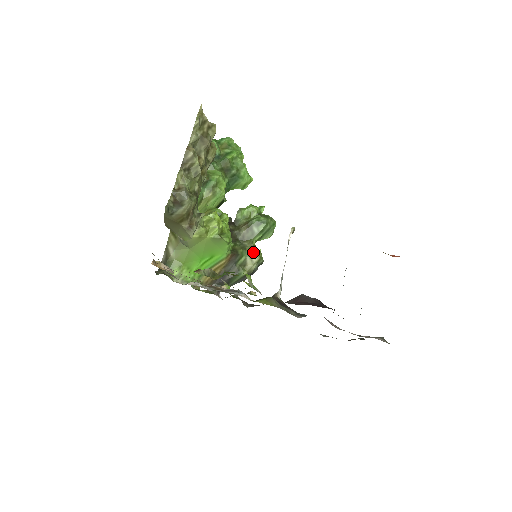
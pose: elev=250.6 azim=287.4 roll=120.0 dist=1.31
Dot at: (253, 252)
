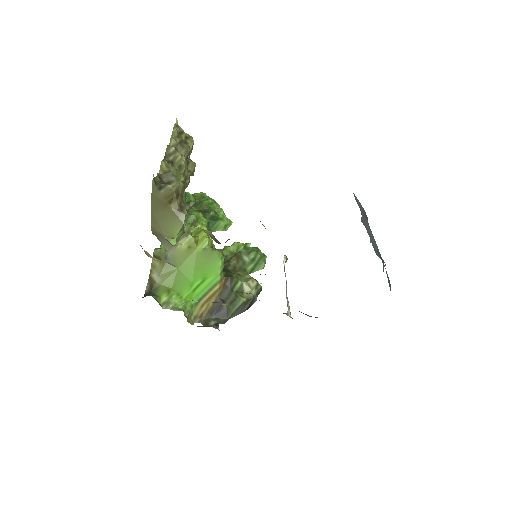
Dot at: (249, 278)
